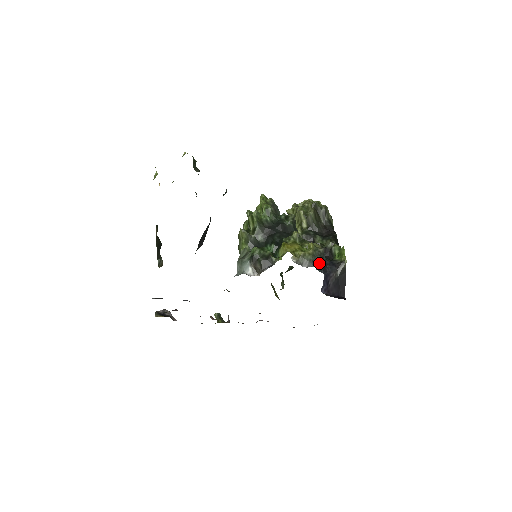
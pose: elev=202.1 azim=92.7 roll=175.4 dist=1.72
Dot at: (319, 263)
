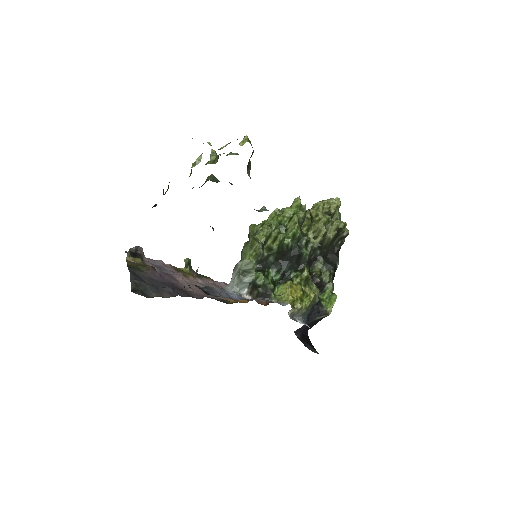
Dot at: (308, 313)
